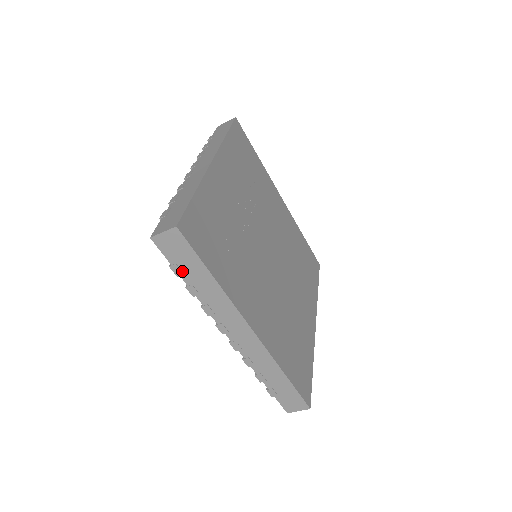
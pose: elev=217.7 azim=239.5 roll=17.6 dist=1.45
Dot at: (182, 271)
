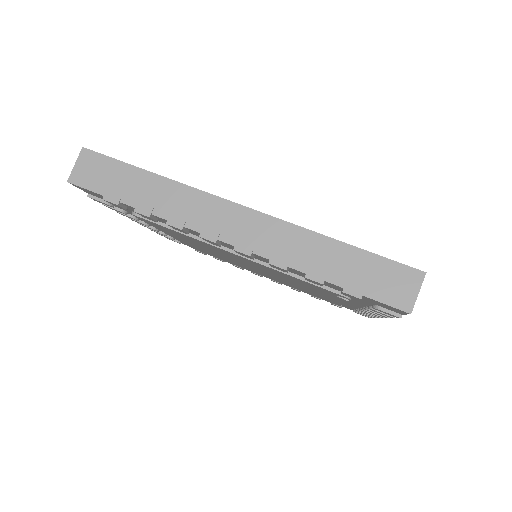
Dot at: (118, 194)
